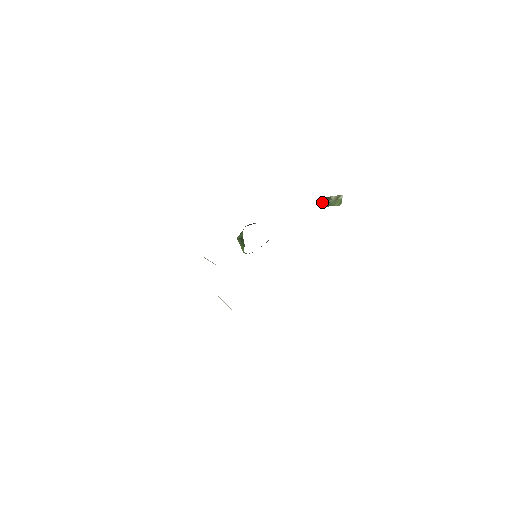
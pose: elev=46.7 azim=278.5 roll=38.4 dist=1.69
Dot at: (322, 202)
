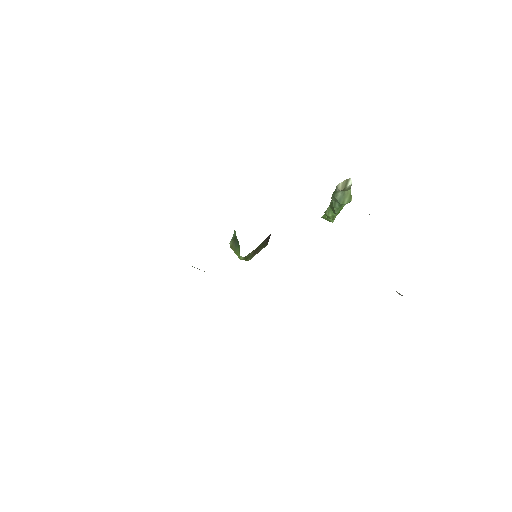
Dot at: (328, 212)
